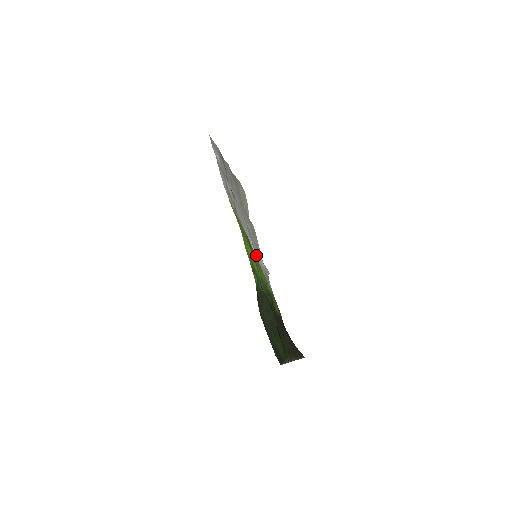
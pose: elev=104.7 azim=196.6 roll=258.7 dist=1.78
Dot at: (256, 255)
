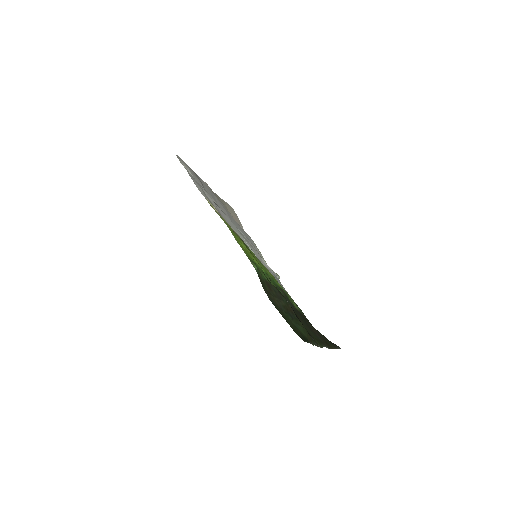
Dot at: (258, 258)
